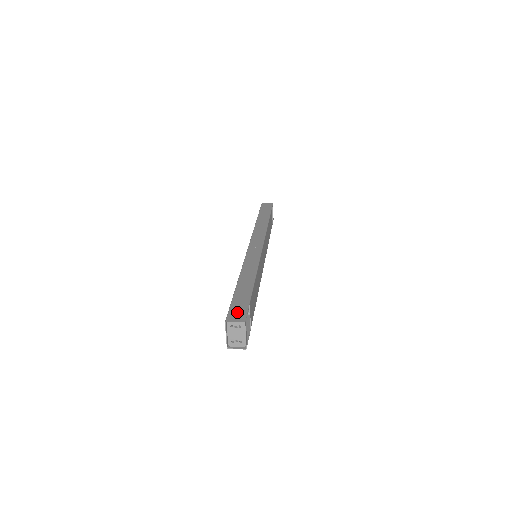
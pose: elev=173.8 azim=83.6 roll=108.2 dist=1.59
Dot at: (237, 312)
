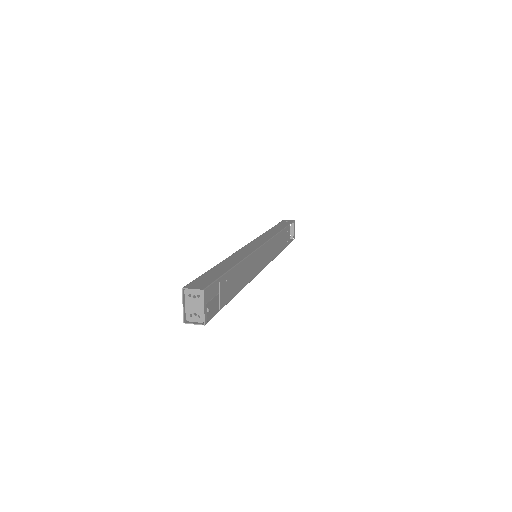
Dot at: (200, 282)
